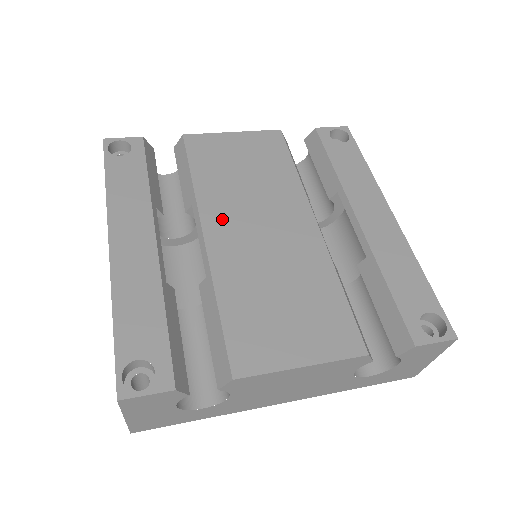
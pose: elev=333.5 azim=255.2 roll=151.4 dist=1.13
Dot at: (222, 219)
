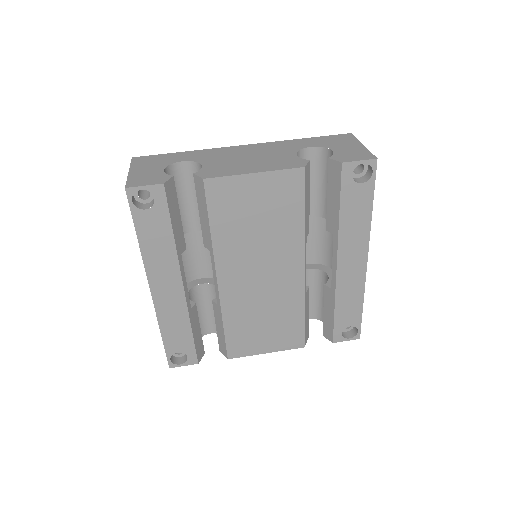
Dot at: (232, 269)
